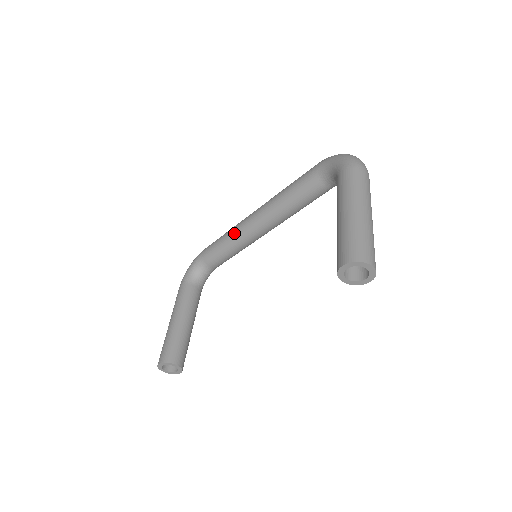
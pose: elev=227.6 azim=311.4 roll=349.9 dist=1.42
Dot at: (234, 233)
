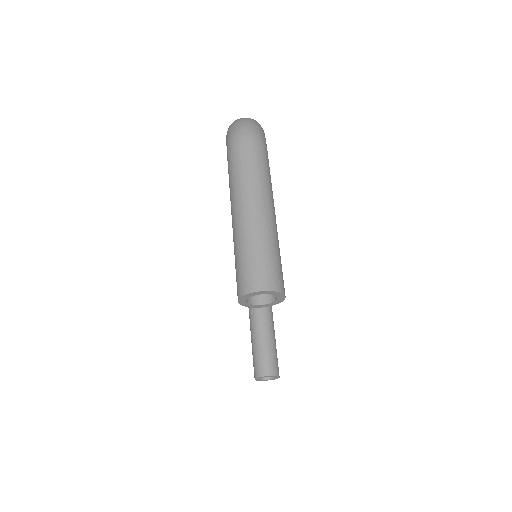
Dot at: occluded
